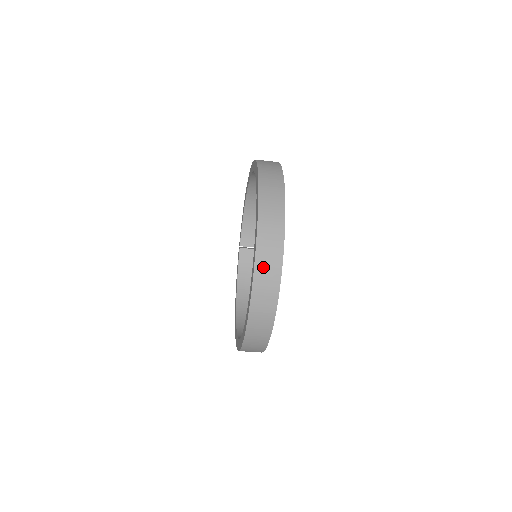
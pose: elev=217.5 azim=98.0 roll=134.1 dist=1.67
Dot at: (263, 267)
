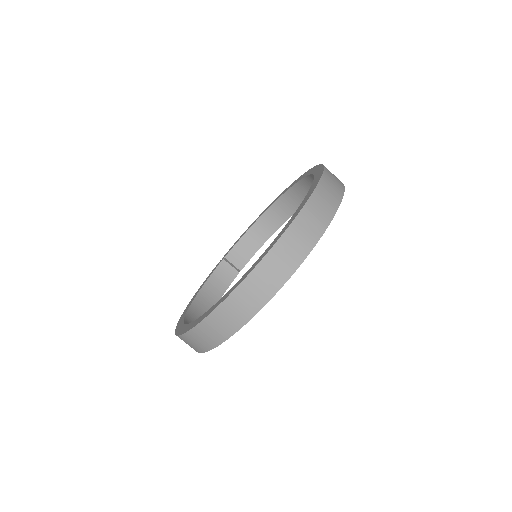
Dot at: (297, 233)
